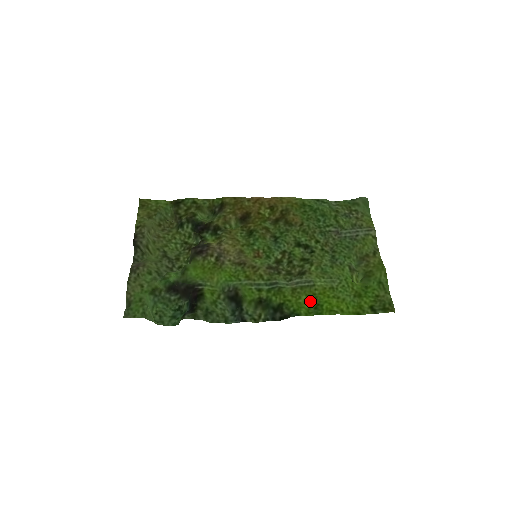
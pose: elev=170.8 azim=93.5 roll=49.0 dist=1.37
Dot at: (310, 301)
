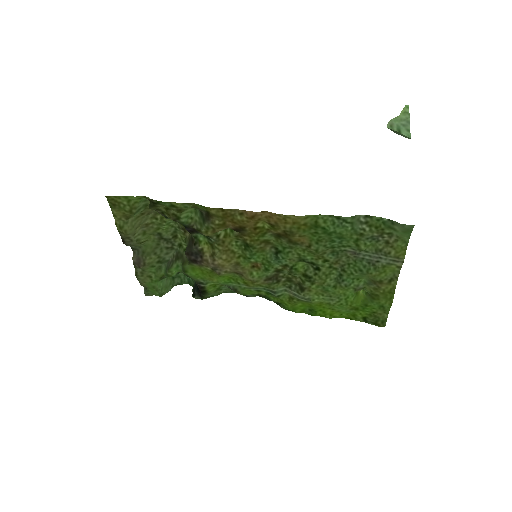
Dot at: (306, 306)
